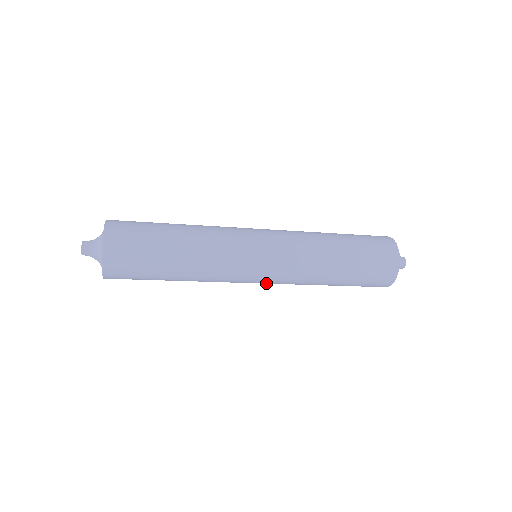
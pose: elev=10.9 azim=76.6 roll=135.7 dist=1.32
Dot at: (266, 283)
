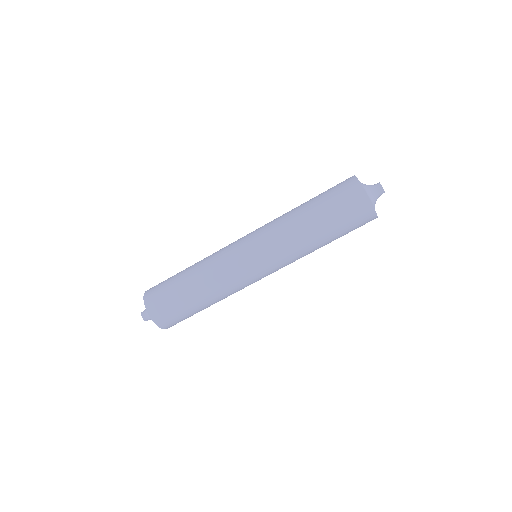
Dot at: (269, 268)
